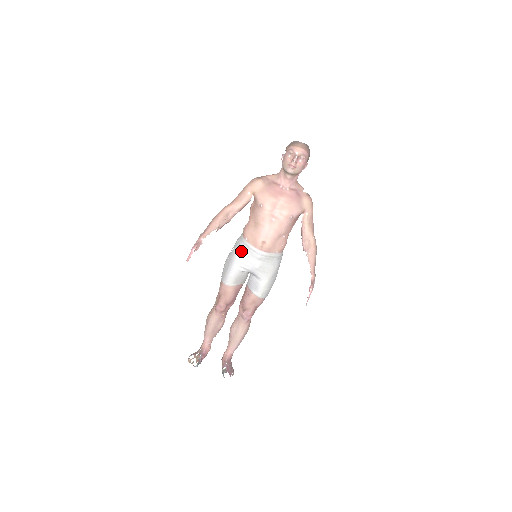
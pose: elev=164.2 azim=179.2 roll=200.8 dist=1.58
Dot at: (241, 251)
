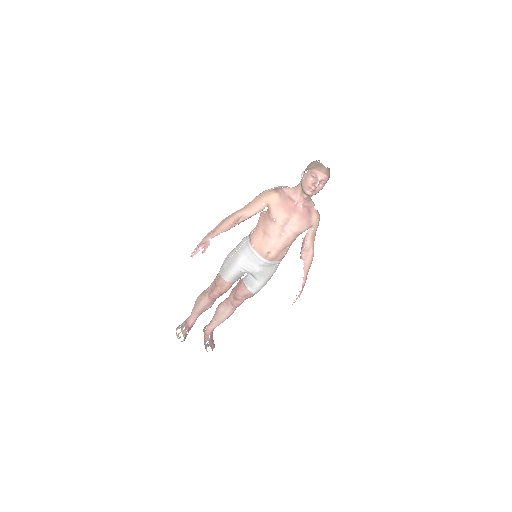
Dot at: (245, 255)
